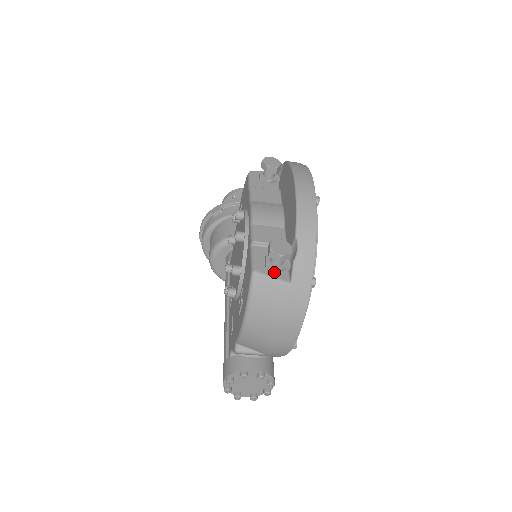
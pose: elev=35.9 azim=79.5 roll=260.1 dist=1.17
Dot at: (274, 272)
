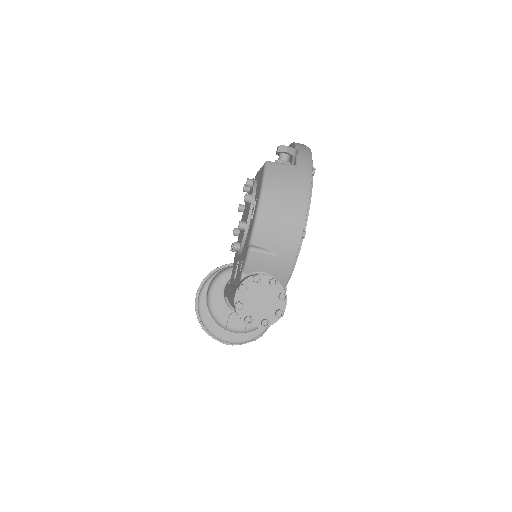
Dot at: (282, 164)
